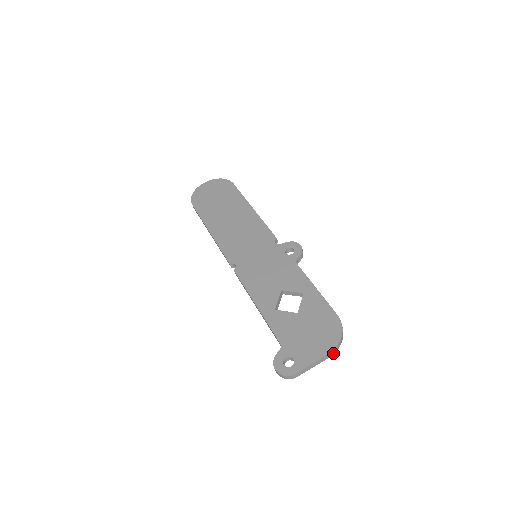
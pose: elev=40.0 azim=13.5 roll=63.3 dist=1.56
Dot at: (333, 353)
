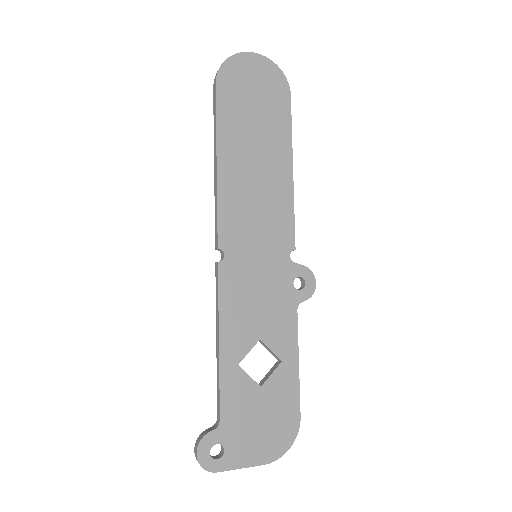
Dot at: (268, 460)
